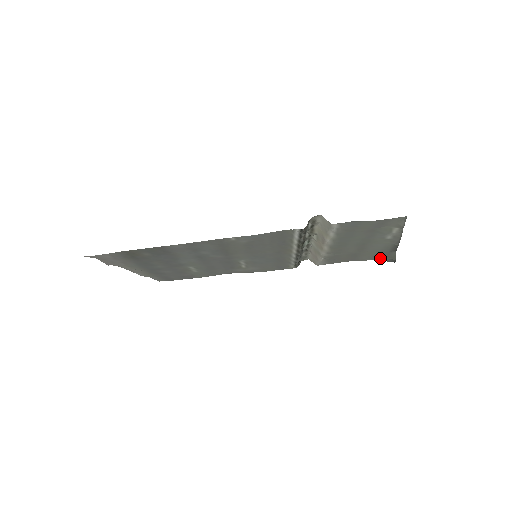
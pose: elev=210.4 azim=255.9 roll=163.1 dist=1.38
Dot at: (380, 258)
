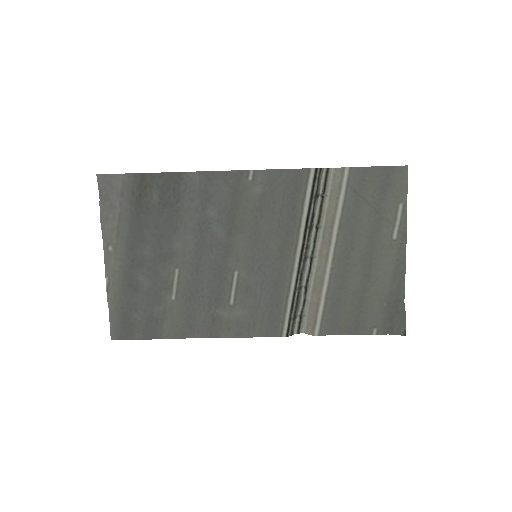
Dot at: (387, 324)
